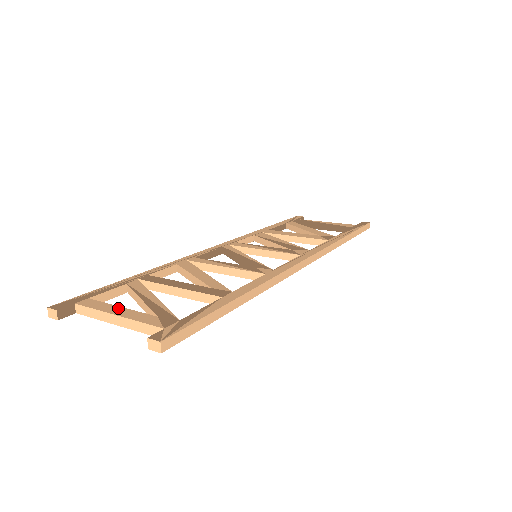
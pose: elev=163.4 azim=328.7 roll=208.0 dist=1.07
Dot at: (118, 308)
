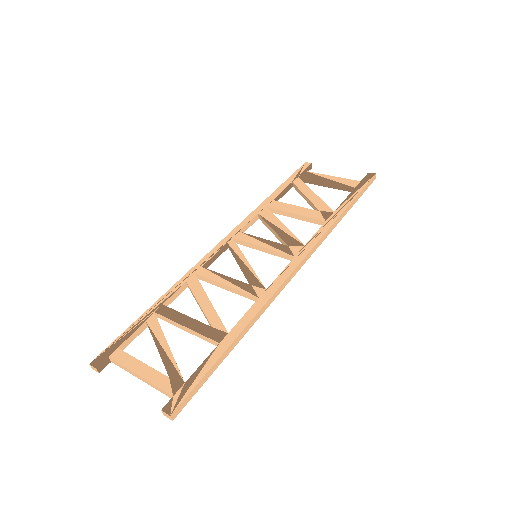
Dot at: (140, 364)
